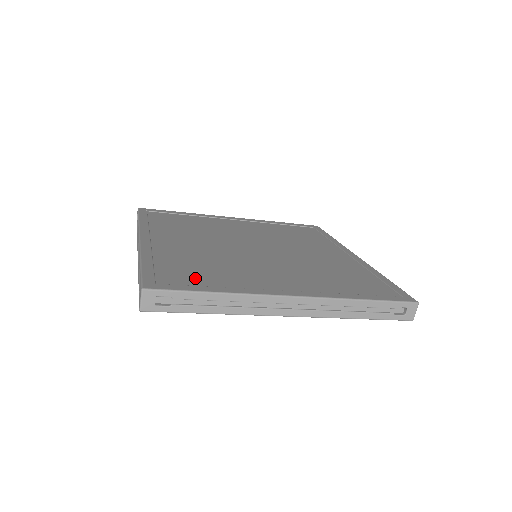
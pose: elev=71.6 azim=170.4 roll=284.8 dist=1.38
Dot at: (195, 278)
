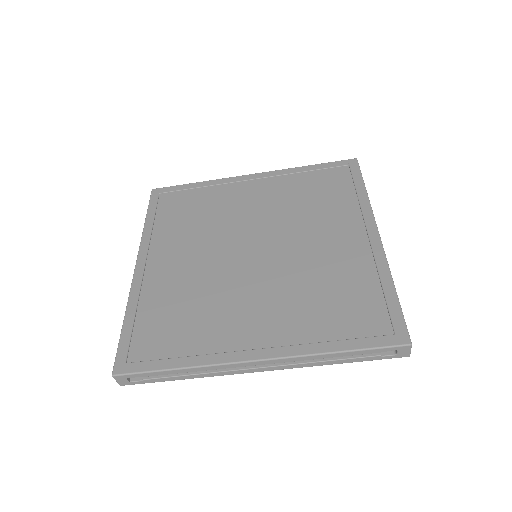
Dot at: (166, 341)
